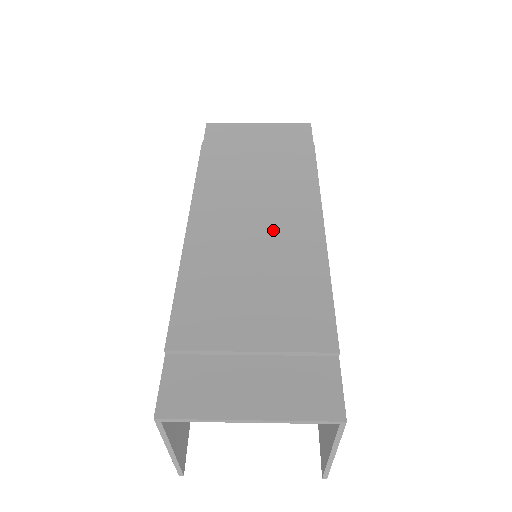
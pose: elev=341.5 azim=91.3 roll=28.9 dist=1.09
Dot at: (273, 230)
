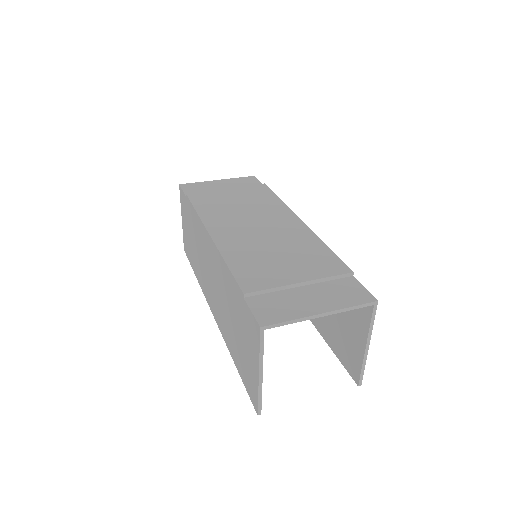
Dot at: (271, 227)
